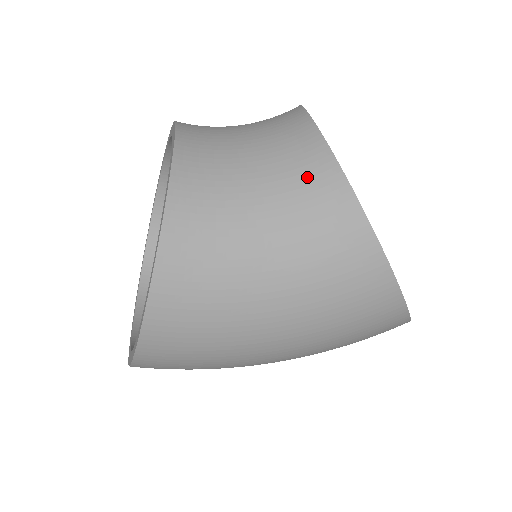
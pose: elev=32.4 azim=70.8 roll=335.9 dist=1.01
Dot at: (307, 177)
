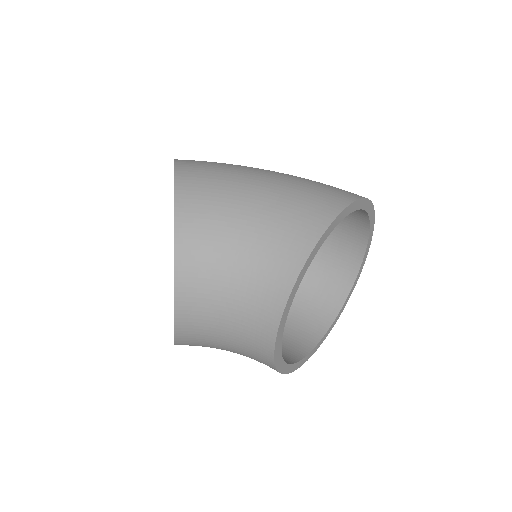
Dot at: occluded
